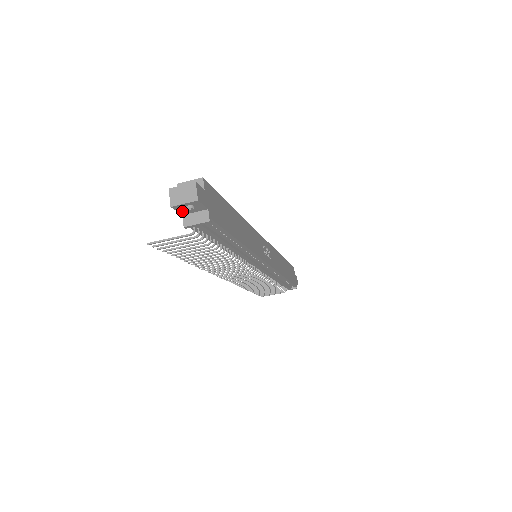
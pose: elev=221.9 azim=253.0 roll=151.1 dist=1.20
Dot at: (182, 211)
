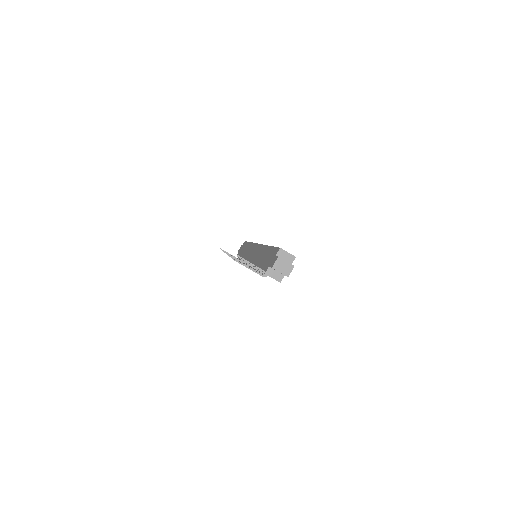
Dot at: (272, 268)
